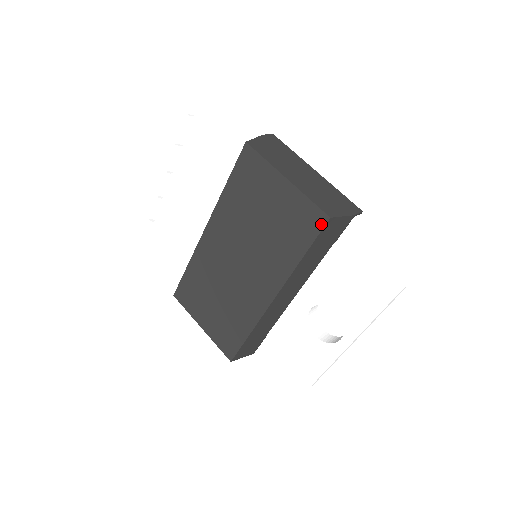
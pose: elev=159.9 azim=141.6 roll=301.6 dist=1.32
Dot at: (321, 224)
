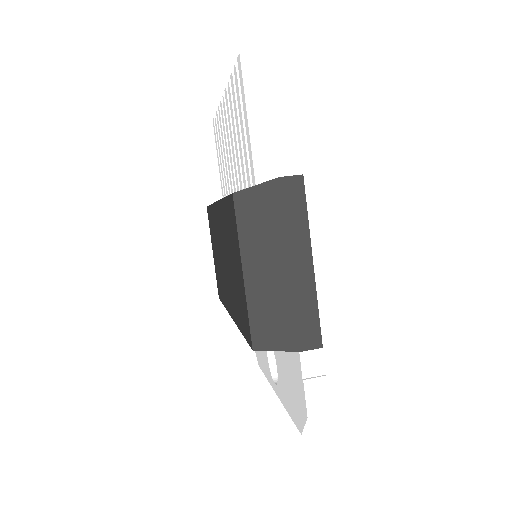
Dot at: (249, 341)
